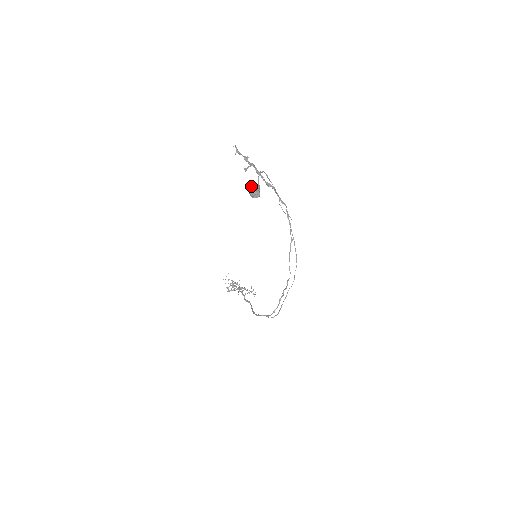
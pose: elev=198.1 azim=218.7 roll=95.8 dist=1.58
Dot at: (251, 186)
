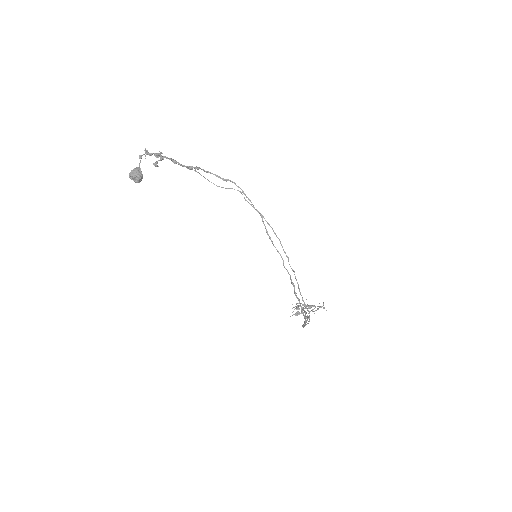
Dot at: (130, 172)
